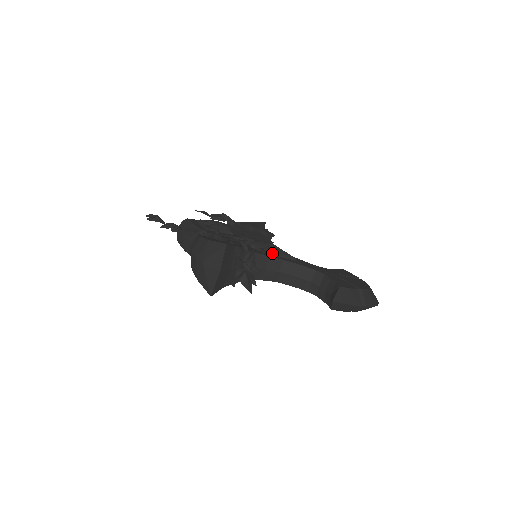
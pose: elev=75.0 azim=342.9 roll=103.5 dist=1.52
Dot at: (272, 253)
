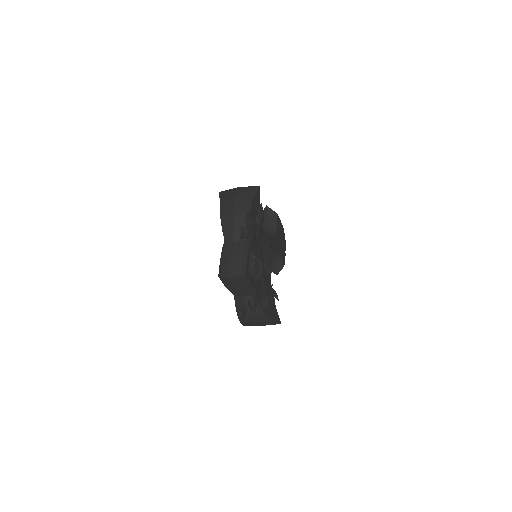
Dot at: (270, 261)
